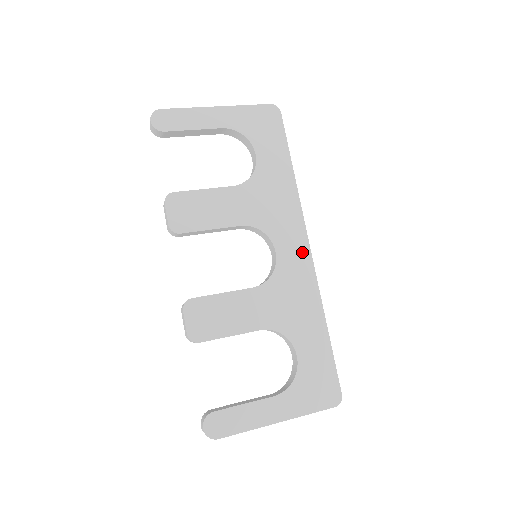
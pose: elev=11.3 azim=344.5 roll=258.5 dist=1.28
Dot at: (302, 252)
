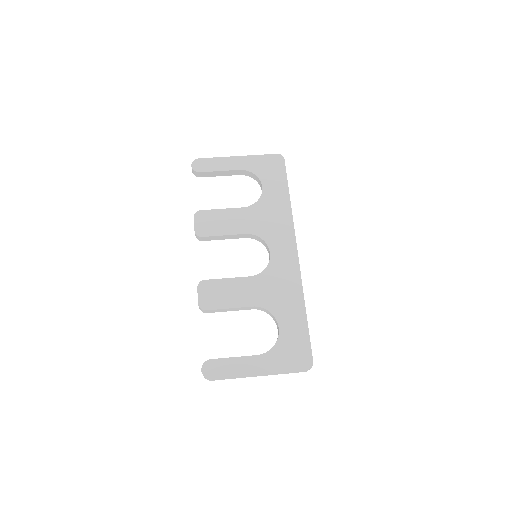
Dot at: (291, 254)
